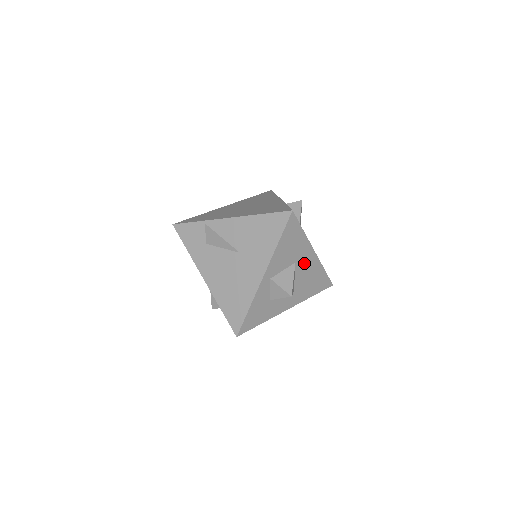
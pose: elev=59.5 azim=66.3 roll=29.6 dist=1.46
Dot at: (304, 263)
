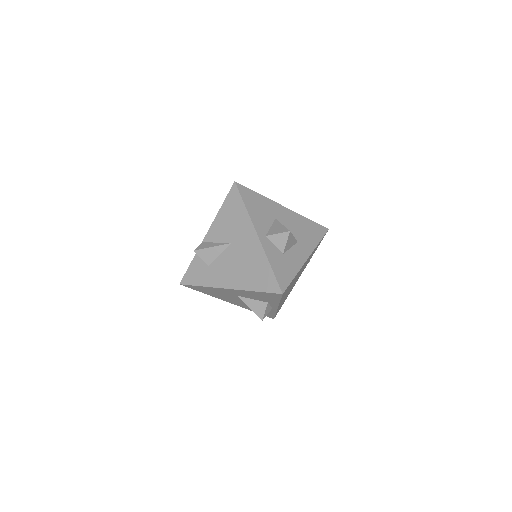
Dot at: (284, 218)
